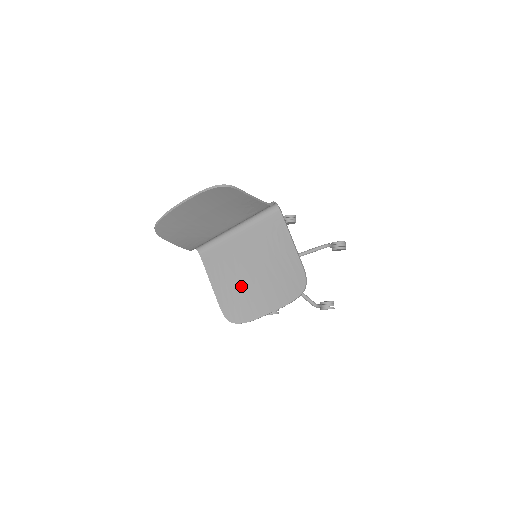
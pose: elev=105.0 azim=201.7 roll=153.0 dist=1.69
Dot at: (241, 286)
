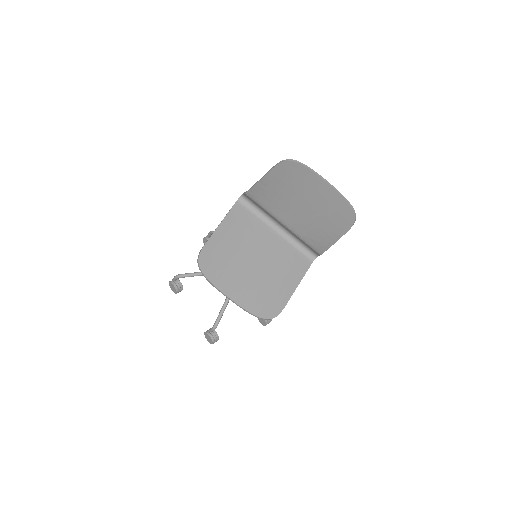
Dot at: (235, 257)
